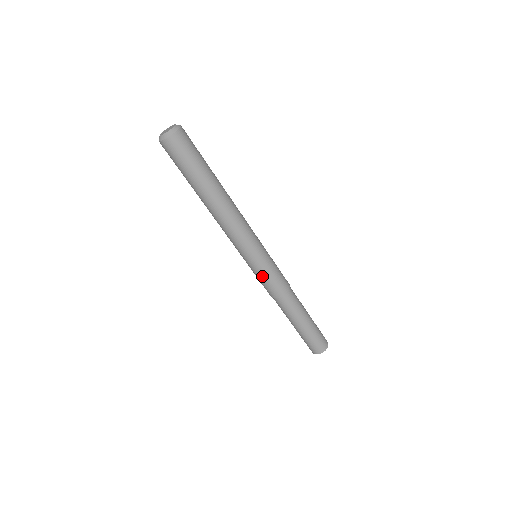
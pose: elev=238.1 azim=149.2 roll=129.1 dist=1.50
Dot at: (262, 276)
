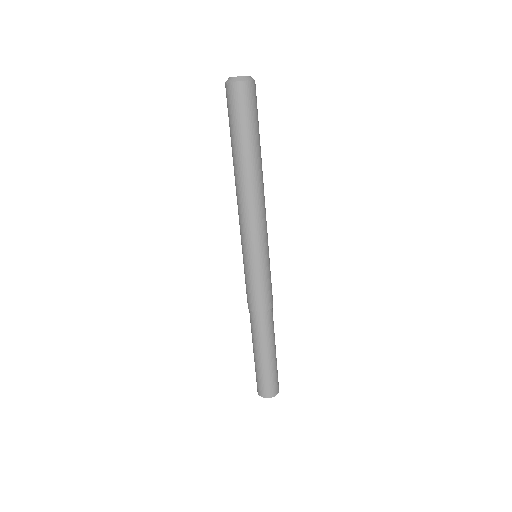
Dot at: (248, 278)
